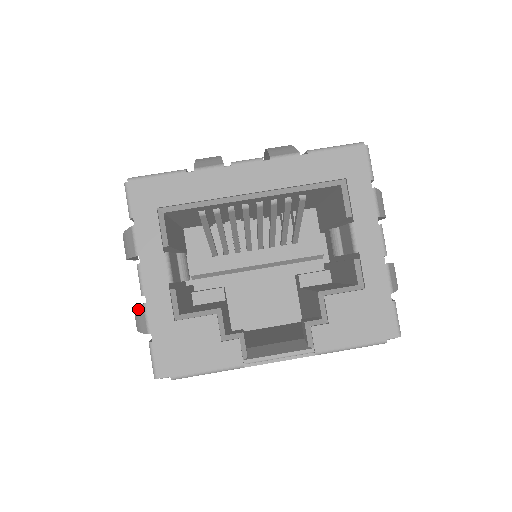
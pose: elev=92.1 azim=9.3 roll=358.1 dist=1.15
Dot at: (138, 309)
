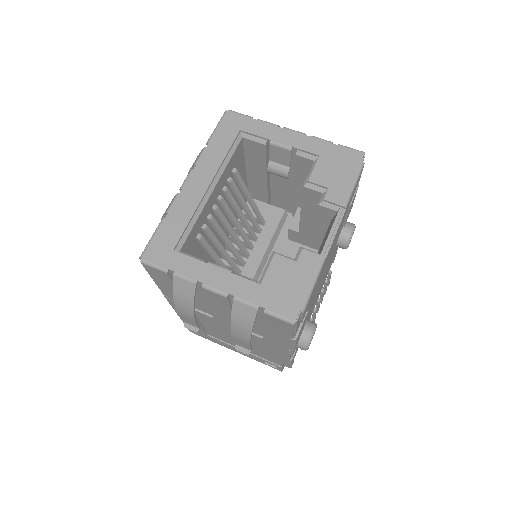
Dot at: (235, 312)
